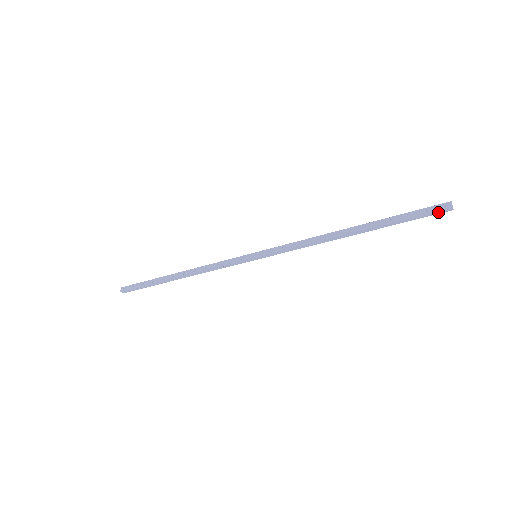
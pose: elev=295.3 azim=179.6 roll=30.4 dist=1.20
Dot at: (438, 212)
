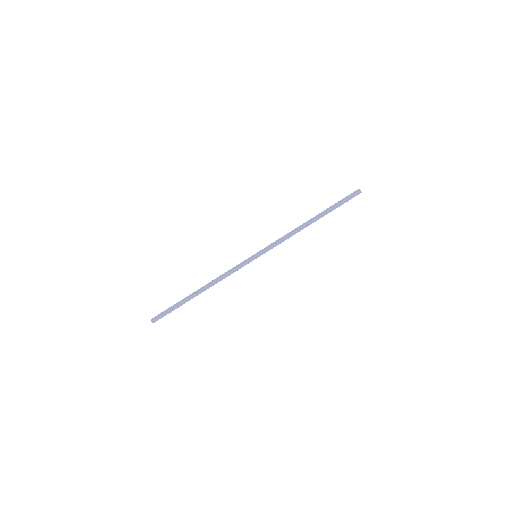
Dot at: occluded
